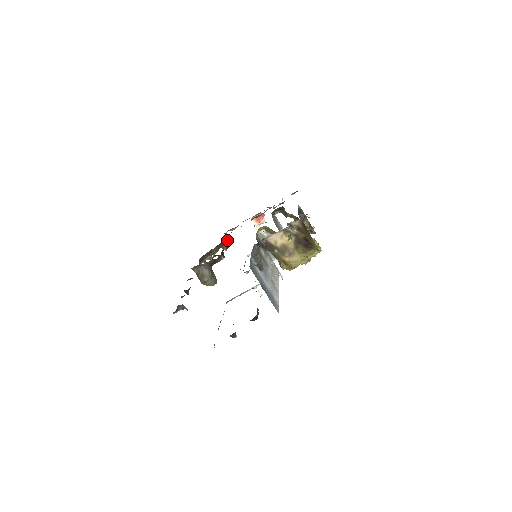
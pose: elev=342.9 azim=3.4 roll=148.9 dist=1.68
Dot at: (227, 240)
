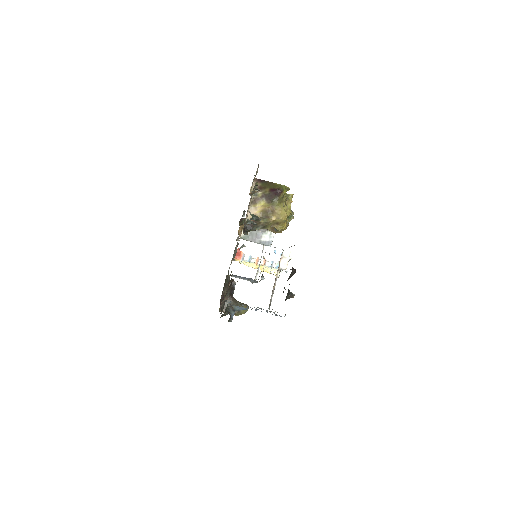
Dot at: (227, 277)
